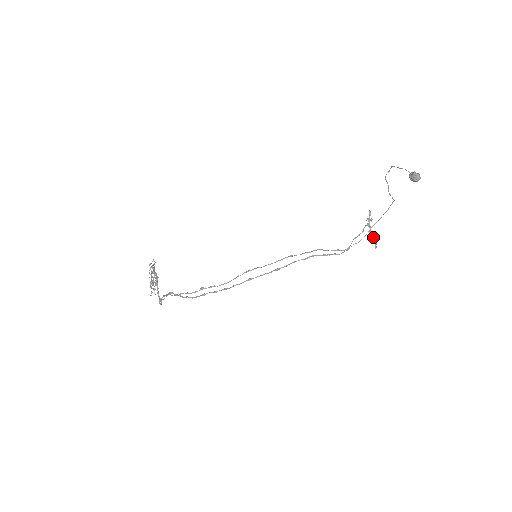
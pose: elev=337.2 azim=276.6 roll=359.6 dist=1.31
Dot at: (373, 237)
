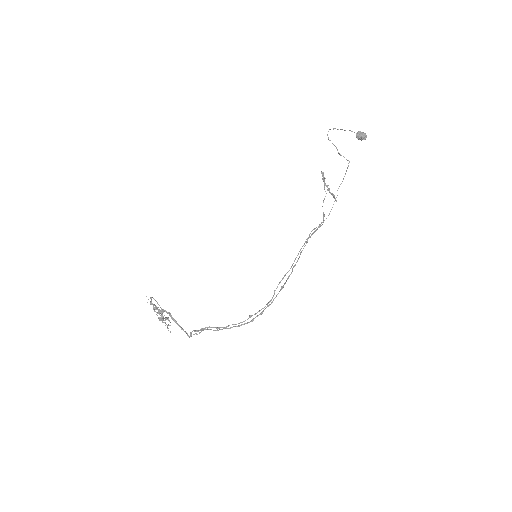
Dot at: (331, 193)
